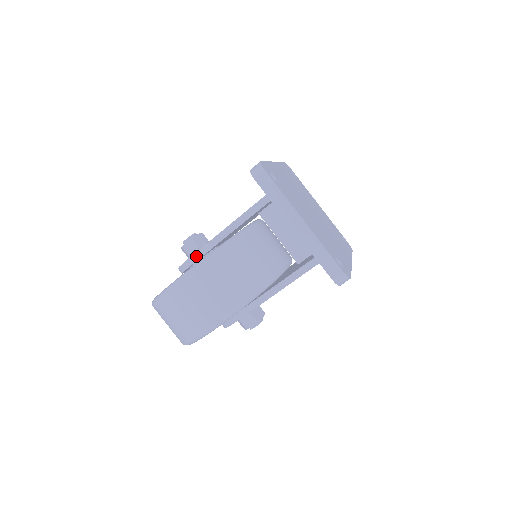
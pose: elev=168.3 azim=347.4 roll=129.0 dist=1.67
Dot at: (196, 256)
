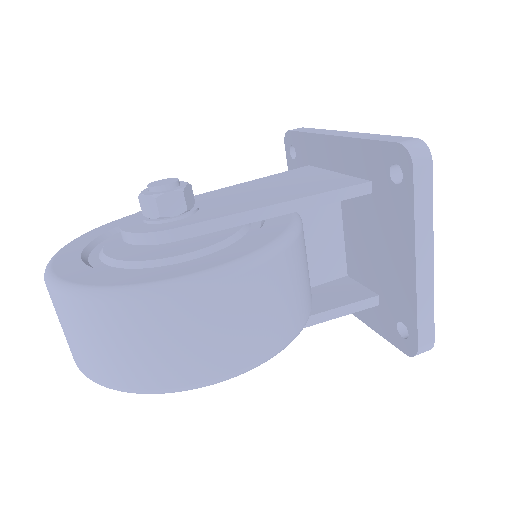
Dot at: (194, 229)
